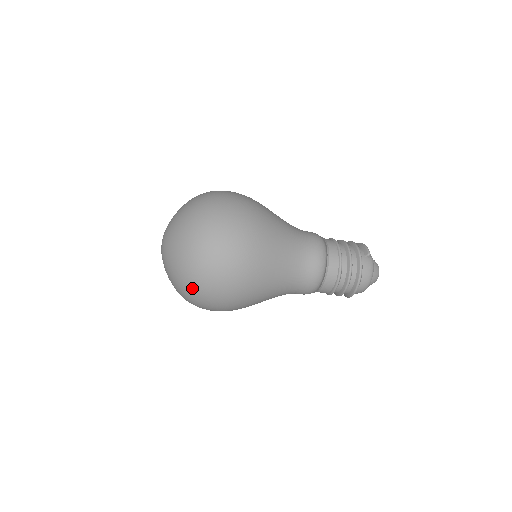
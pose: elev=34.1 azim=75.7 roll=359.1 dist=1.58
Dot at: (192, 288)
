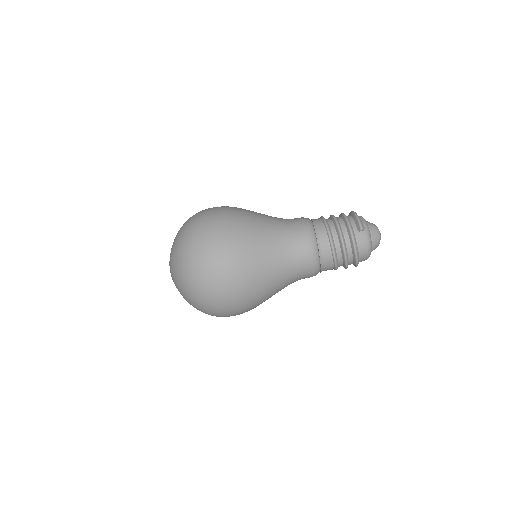
Dot at: (204, 312)
